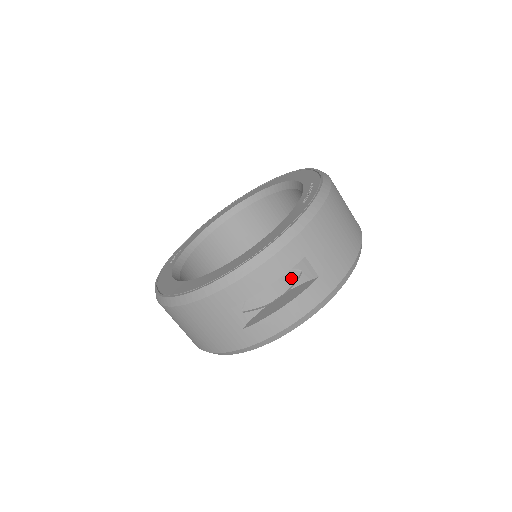
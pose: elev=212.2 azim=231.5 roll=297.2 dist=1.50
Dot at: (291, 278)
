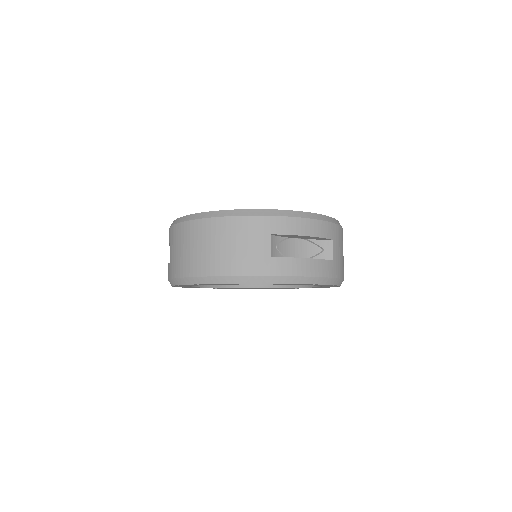
Dot at: (313, 251)
